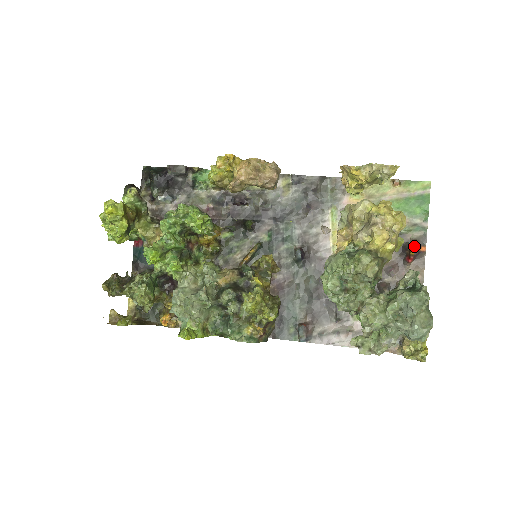
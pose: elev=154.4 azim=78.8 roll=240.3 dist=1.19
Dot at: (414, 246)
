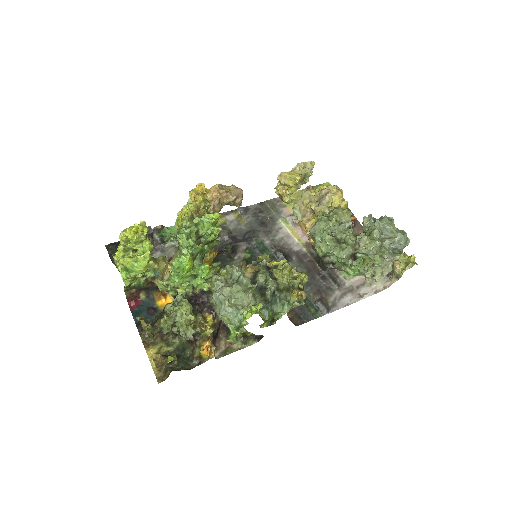
Dot at: occluded
